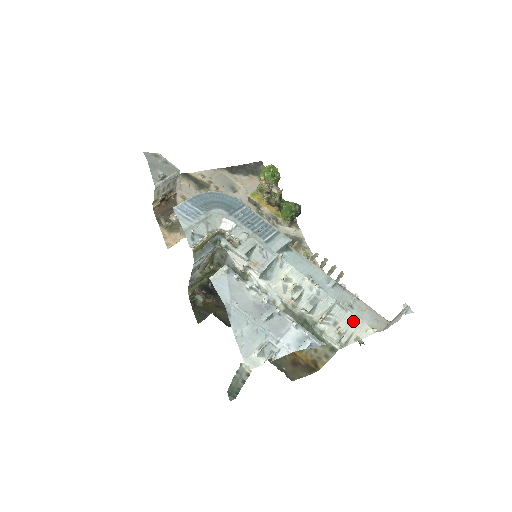
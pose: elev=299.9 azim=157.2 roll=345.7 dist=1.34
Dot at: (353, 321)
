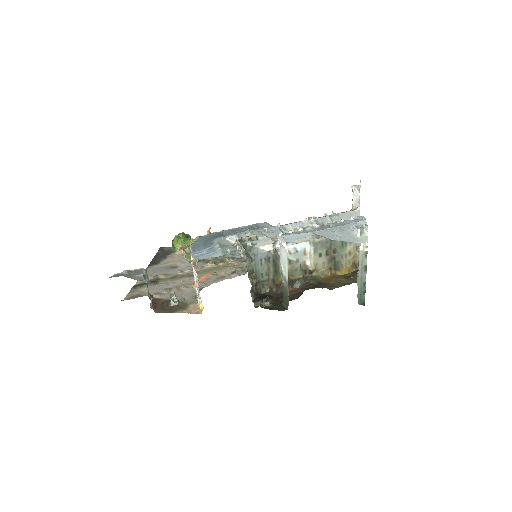
Dot at: (346, 215)
